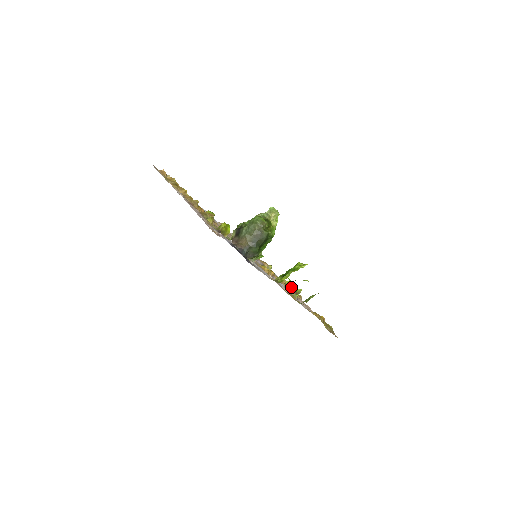
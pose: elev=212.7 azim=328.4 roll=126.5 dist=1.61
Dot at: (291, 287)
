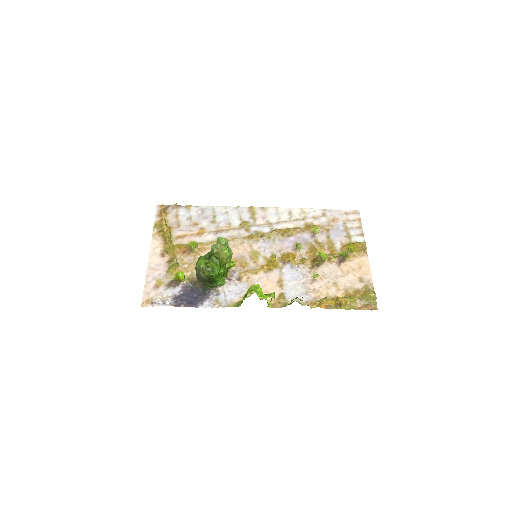
Dot at: (323, 260)
